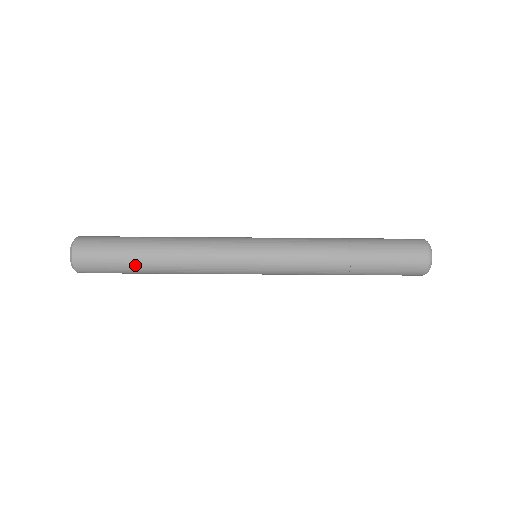
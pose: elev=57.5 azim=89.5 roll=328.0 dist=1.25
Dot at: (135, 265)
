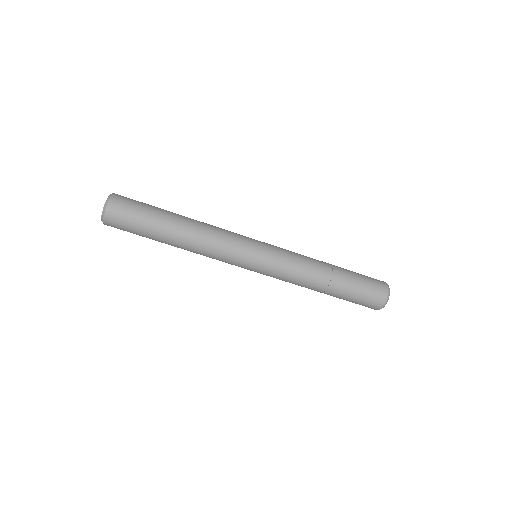
Dot at: (162, 220)
